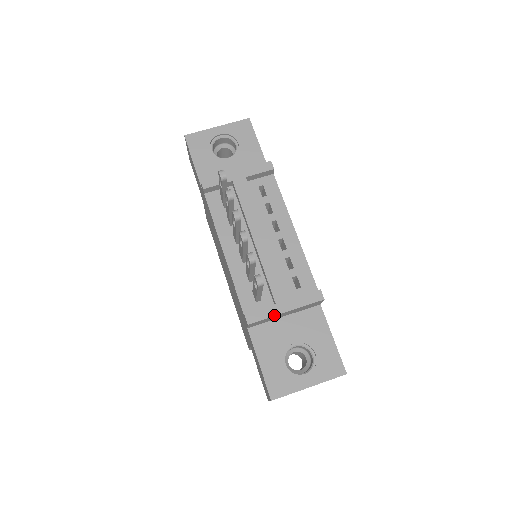
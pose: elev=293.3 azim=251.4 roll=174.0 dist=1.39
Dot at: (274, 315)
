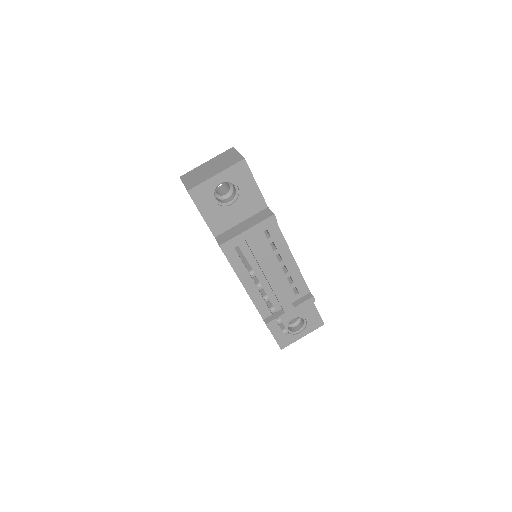
Dot at: (284, 319)
